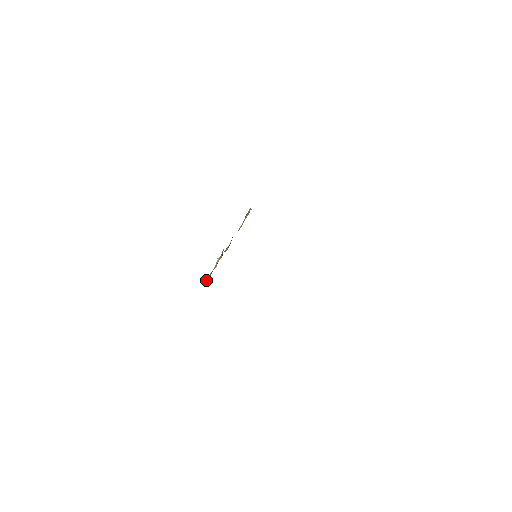
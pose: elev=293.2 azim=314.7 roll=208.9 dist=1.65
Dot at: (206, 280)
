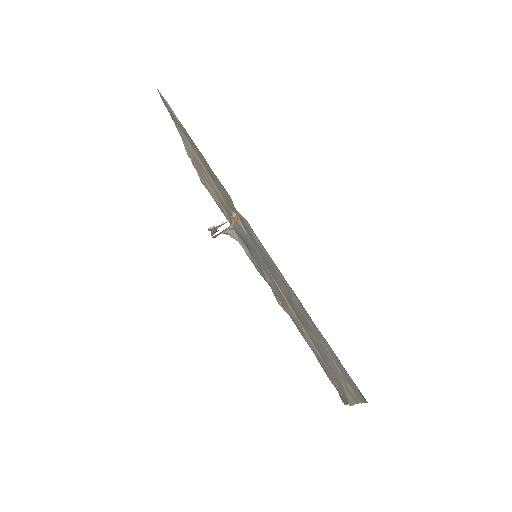
Dot at: occluded
